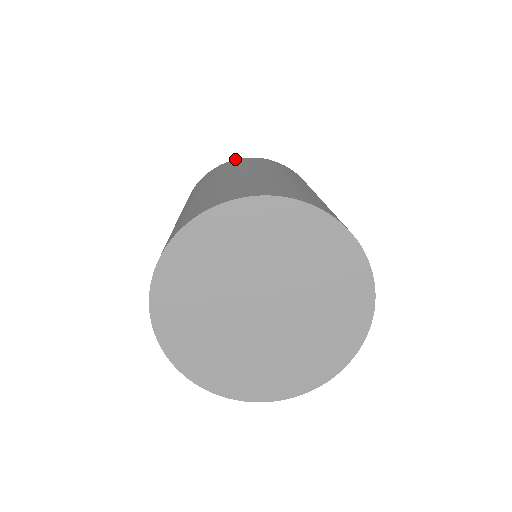
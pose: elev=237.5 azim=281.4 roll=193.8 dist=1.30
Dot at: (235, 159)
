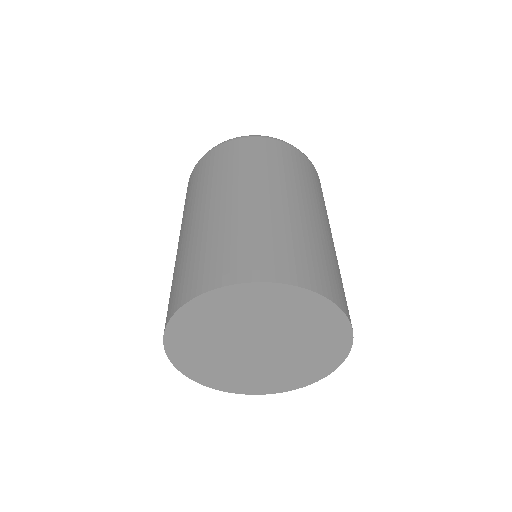
Dot at: (229, 140)
